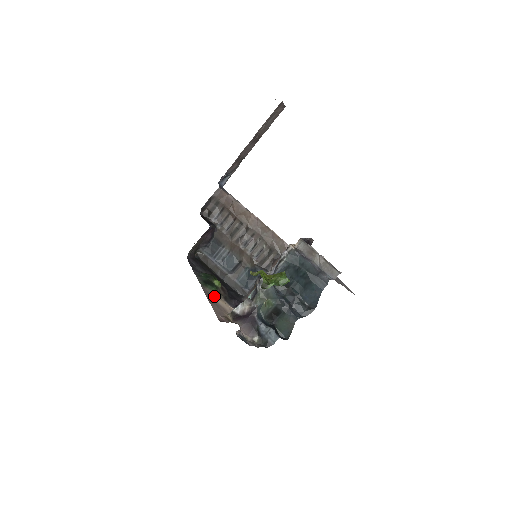
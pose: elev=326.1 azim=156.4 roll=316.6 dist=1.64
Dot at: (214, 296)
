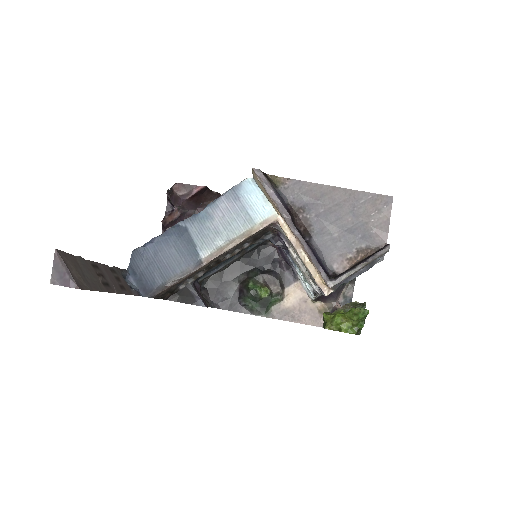
Dot at: (283, 305)
